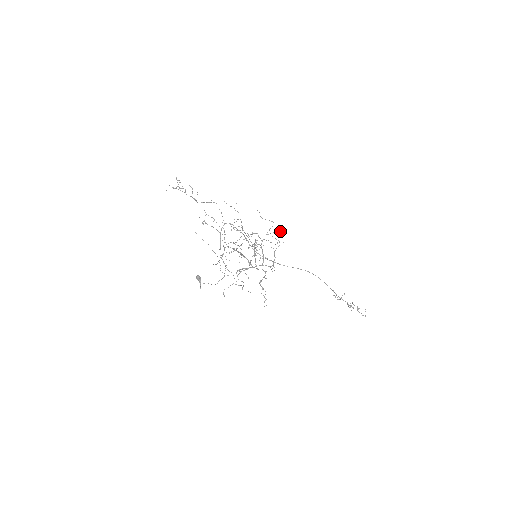
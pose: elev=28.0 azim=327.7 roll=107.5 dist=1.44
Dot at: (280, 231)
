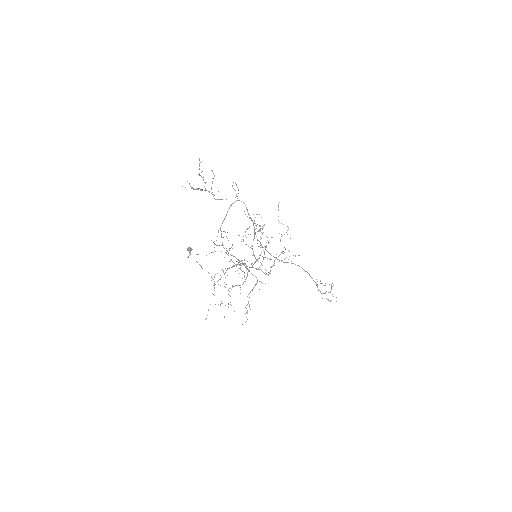
Dot at: occluded
